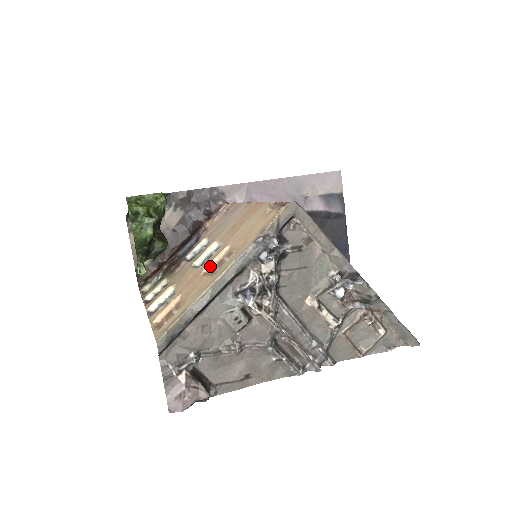
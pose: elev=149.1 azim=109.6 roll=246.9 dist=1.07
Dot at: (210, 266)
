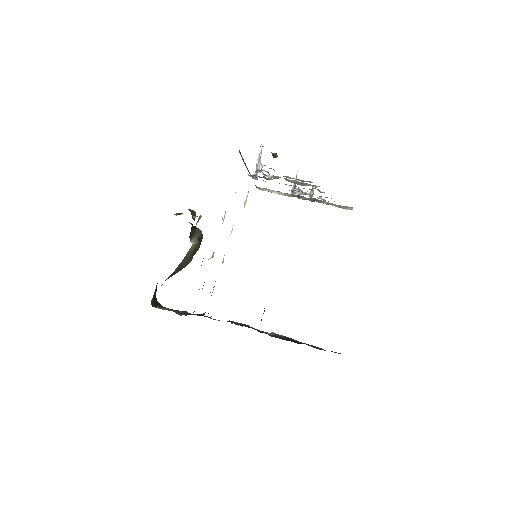
Dot at: occluded
